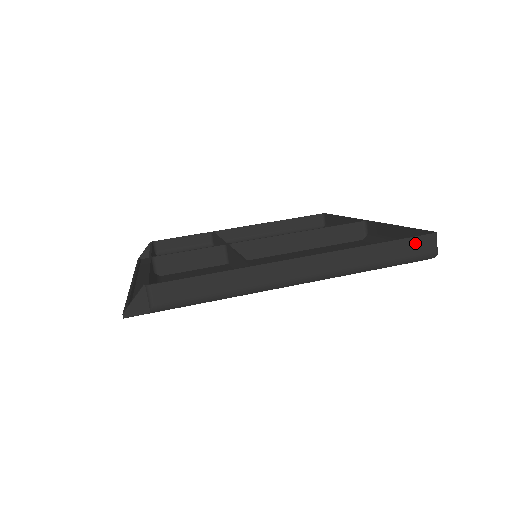
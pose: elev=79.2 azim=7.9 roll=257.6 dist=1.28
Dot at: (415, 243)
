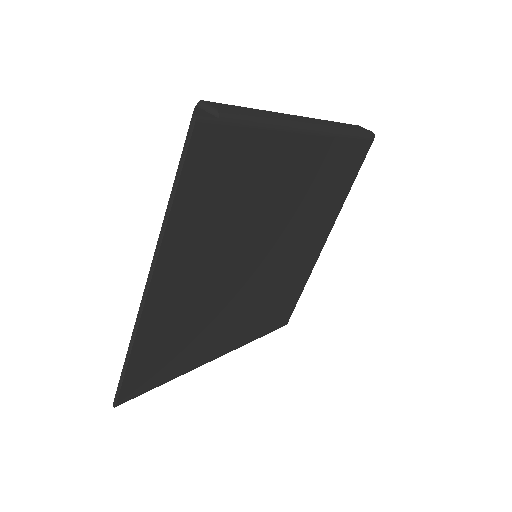
Dot at: occluded
